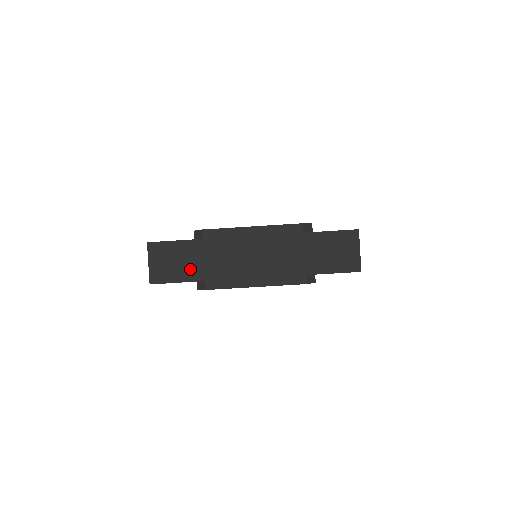
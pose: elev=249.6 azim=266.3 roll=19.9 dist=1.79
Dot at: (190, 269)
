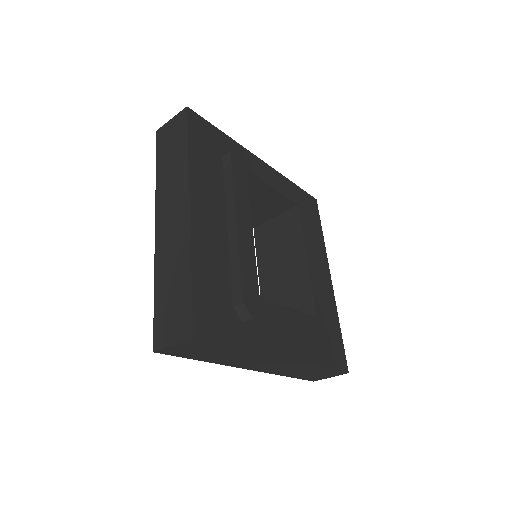
Dot at: (207, 356)
